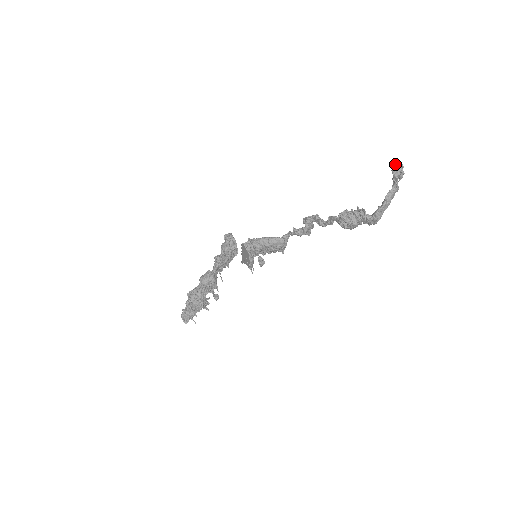
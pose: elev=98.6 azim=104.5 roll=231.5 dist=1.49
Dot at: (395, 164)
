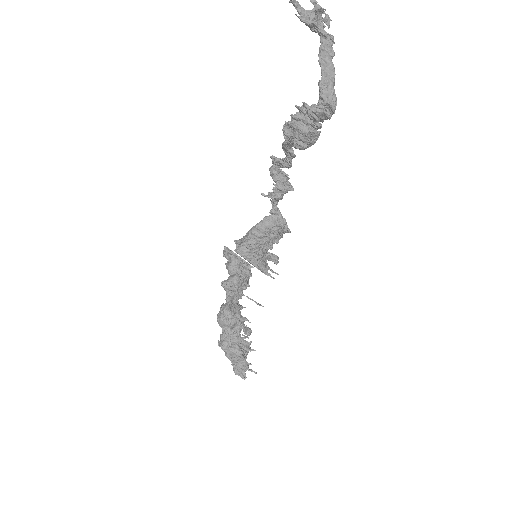
Dot at: (297, 7)
